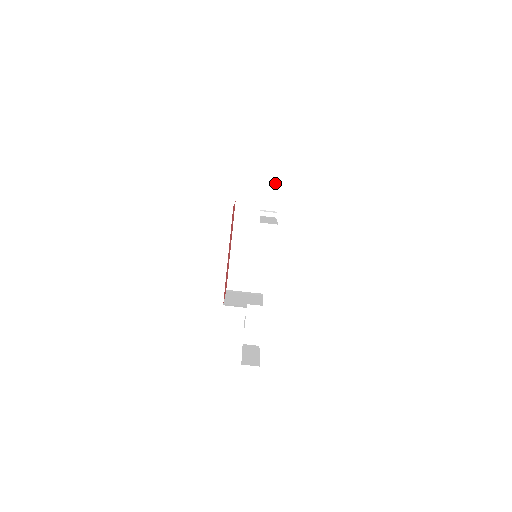
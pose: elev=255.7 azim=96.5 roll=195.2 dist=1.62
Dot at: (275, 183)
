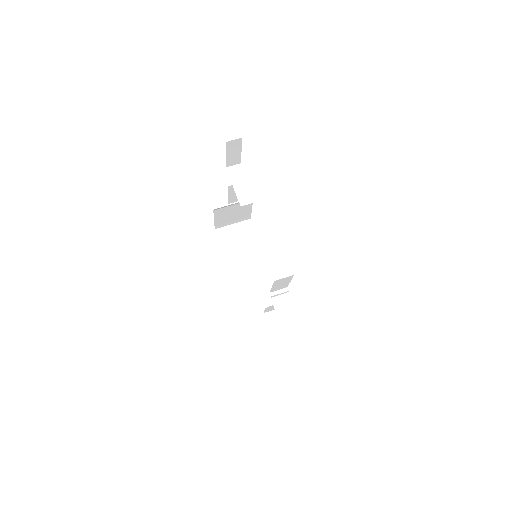
Dot at: (241, 177)
